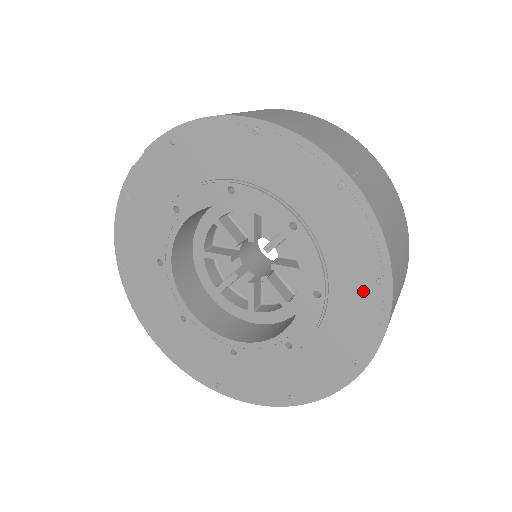
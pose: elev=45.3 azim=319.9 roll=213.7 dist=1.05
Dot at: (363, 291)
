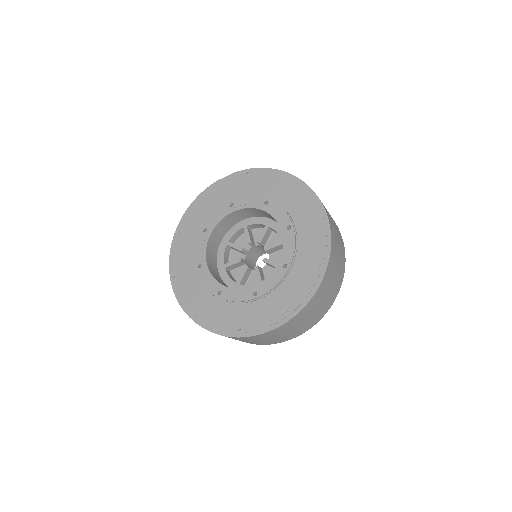
Dot at: (310, 271)
